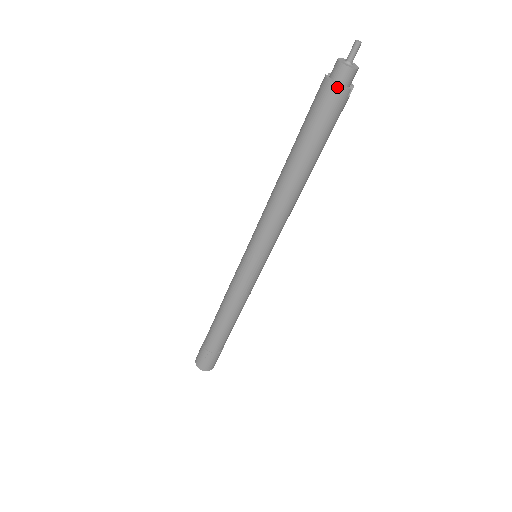
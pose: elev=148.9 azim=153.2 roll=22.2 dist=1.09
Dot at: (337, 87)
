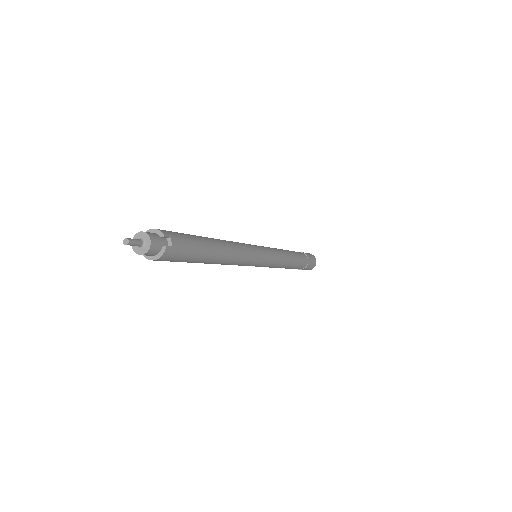
Dot at: (159, 259)
